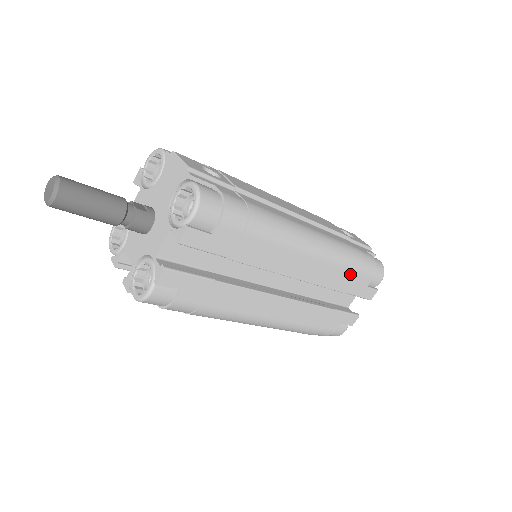
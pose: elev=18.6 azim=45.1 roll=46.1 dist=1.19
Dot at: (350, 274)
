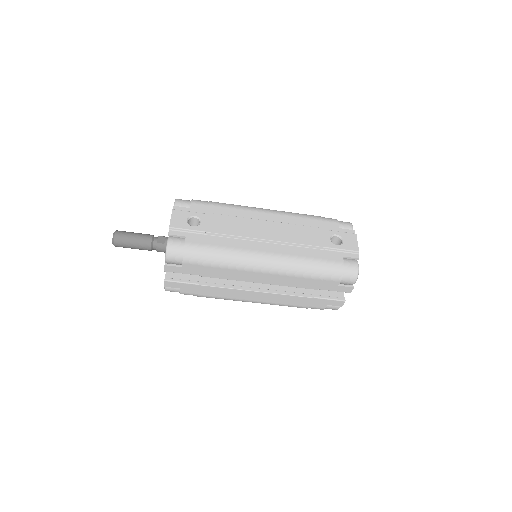
Dot at: (312, 280)
